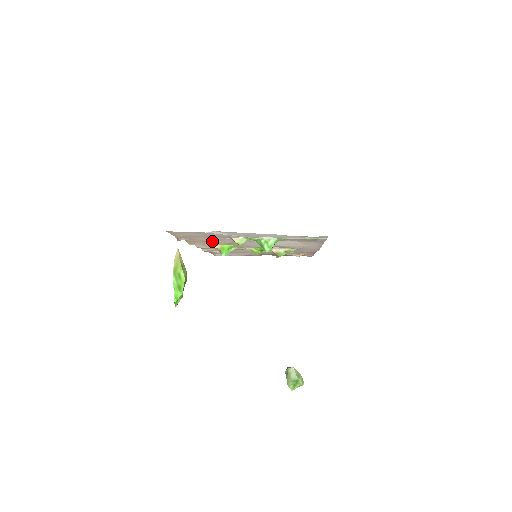
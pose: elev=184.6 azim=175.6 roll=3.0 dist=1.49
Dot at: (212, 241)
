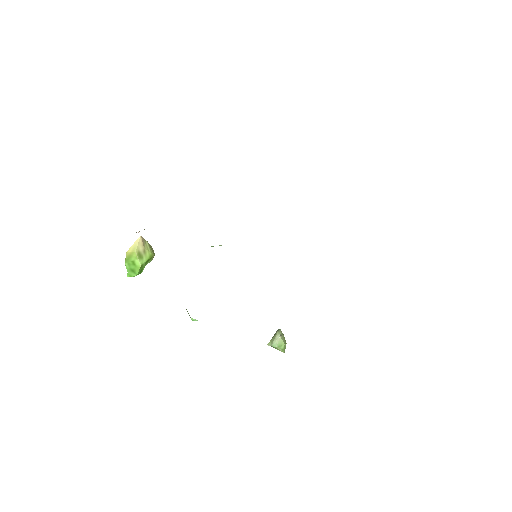
Dot at: occluded
